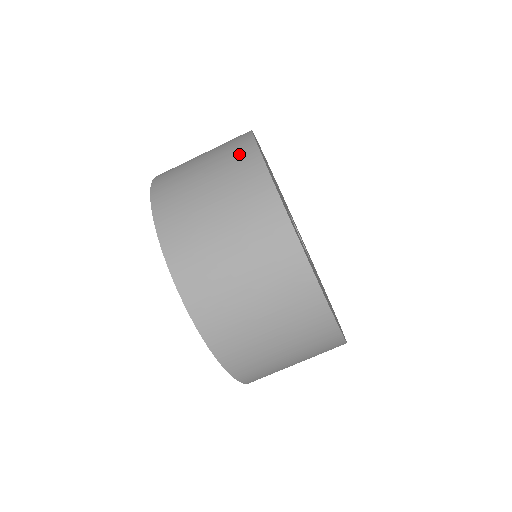
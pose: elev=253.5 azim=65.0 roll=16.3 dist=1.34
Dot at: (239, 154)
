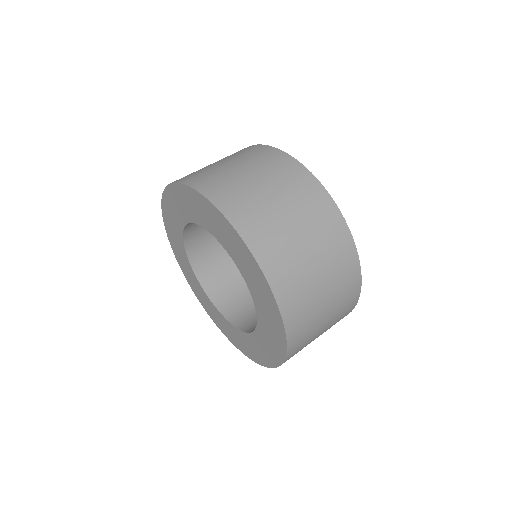
Dot at: (254, 151)
